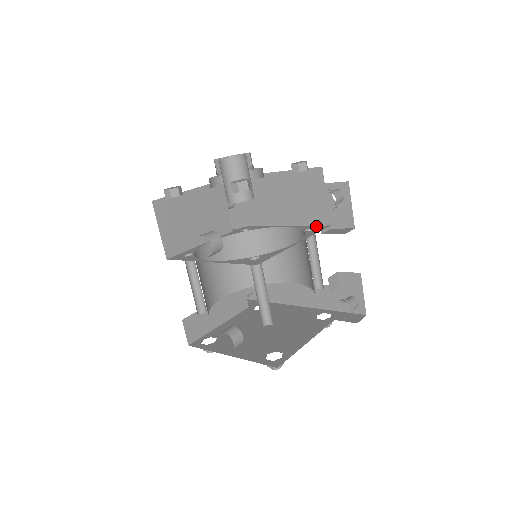
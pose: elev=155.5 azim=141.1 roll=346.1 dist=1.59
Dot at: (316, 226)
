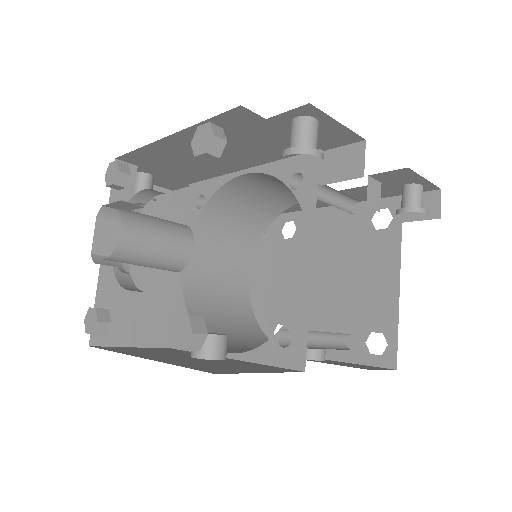
Dot at: (297, 160)
